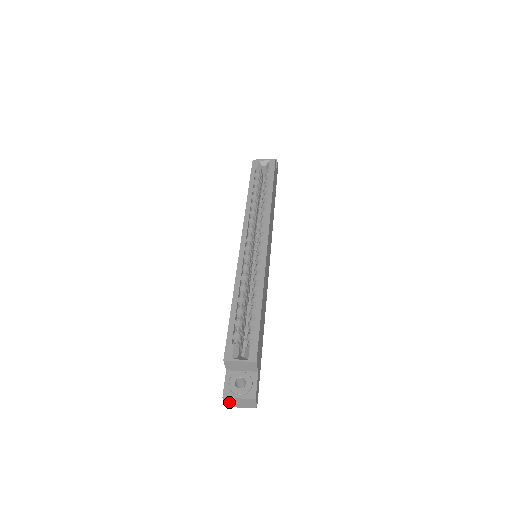
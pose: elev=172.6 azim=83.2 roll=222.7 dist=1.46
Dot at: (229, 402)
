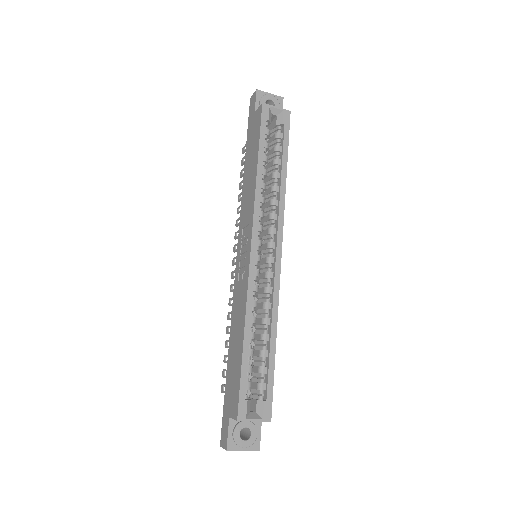
Dot at: occluded
